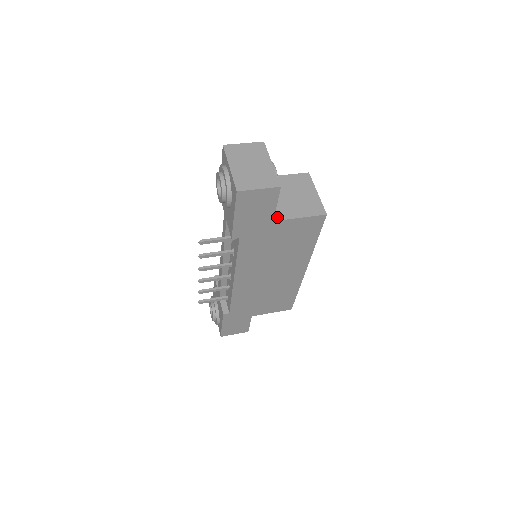
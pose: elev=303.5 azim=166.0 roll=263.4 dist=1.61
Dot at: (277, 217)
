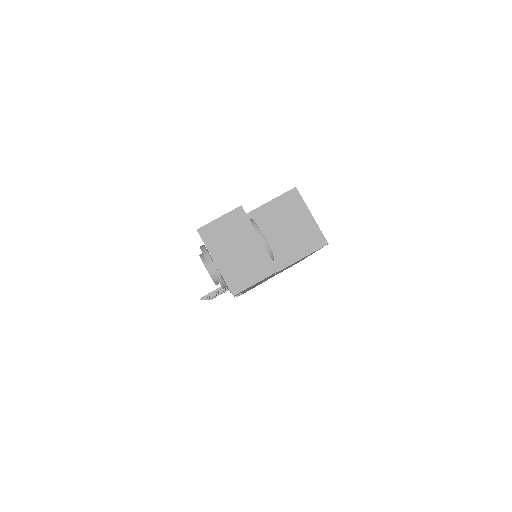
Dot at: (277, 267)
